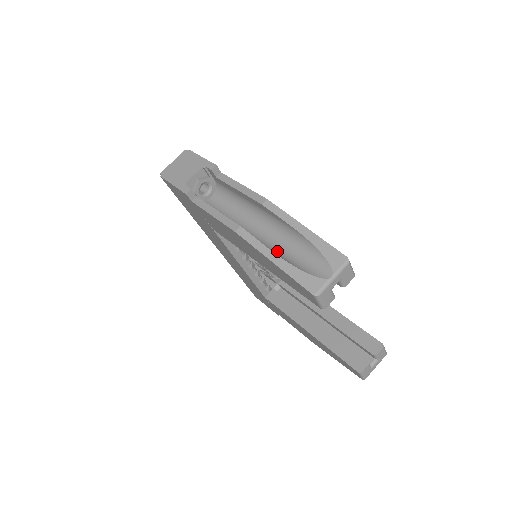
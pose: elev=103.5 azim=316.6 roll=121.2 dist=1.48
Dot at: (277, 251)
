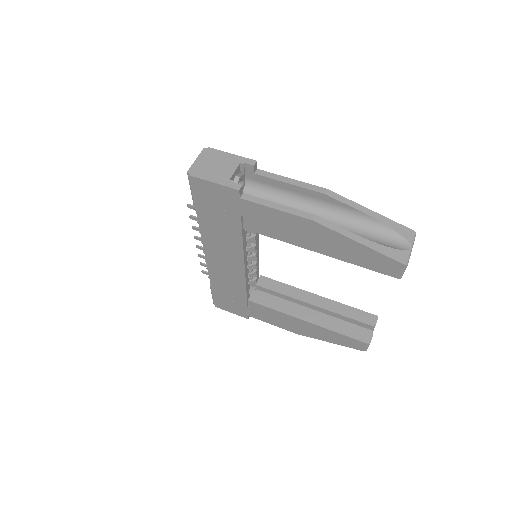
Dot at: occluded
